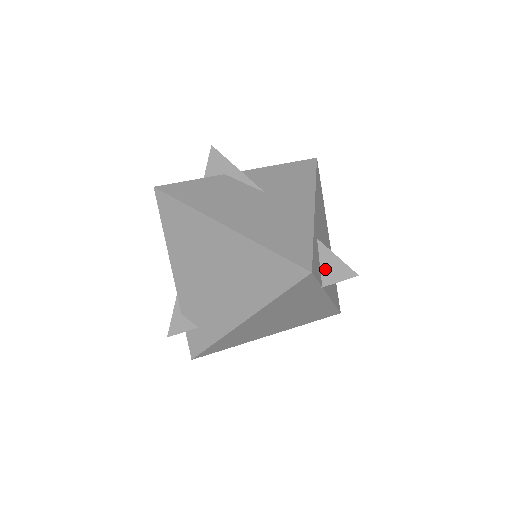
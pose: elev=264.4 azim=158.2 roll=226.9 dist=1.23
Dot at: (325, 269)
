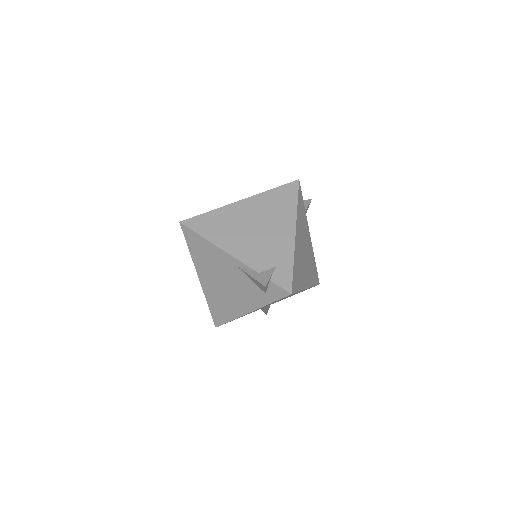
Dot at: occluded
